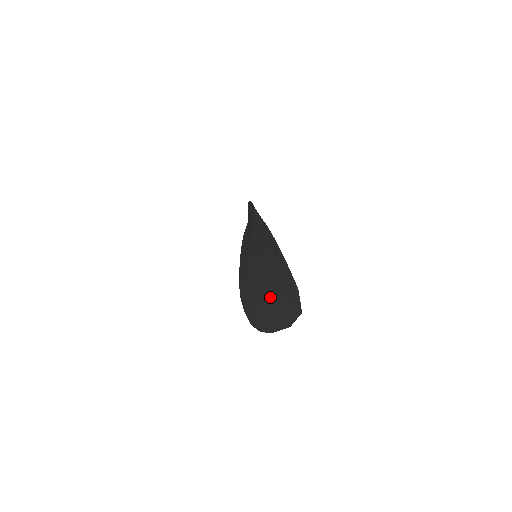
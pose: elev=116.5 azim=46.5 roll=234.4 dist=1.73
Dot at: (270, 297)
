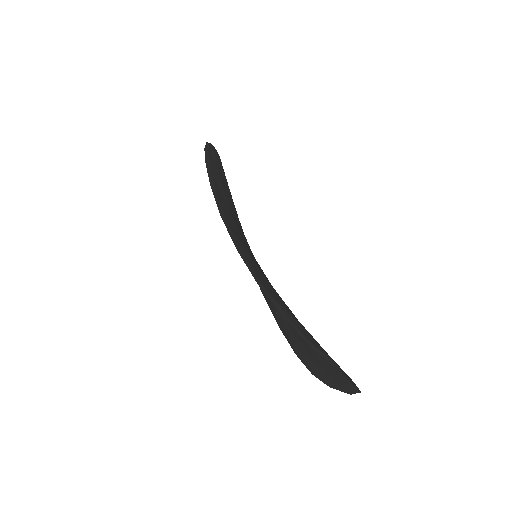
Dot at: (304, 341)
